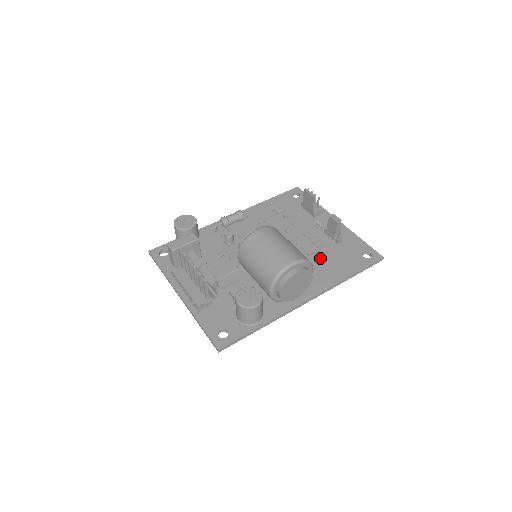
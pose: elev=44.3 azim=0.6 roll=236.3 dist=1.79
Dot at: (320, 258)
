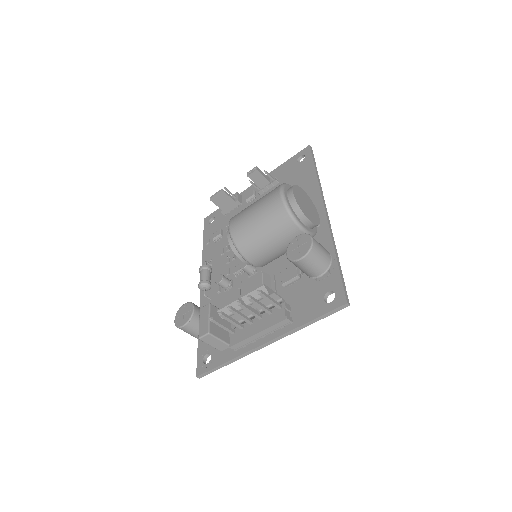
Dot at: occluded
